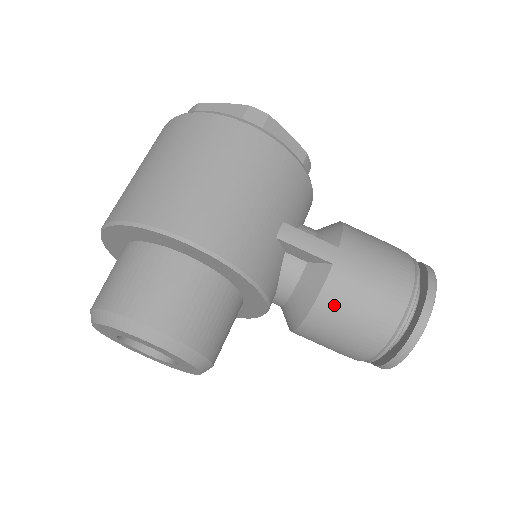
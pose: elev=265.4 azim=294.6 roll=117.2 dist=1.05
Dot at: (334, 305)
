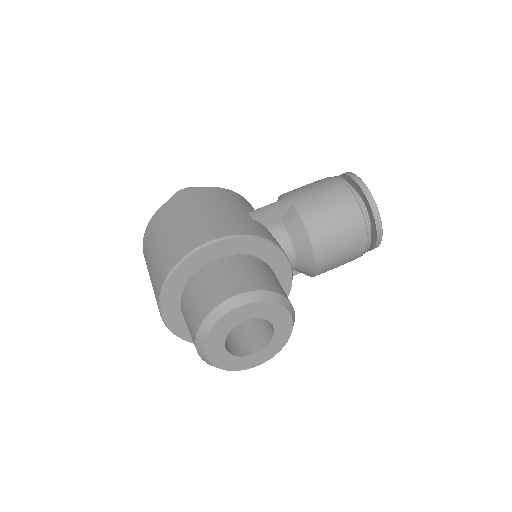
Dot at: (315, 219)
